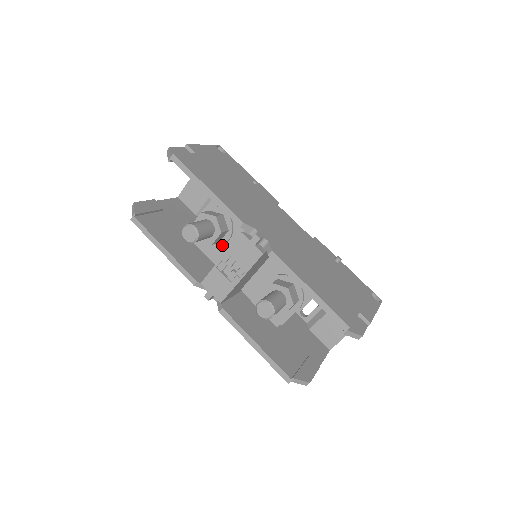
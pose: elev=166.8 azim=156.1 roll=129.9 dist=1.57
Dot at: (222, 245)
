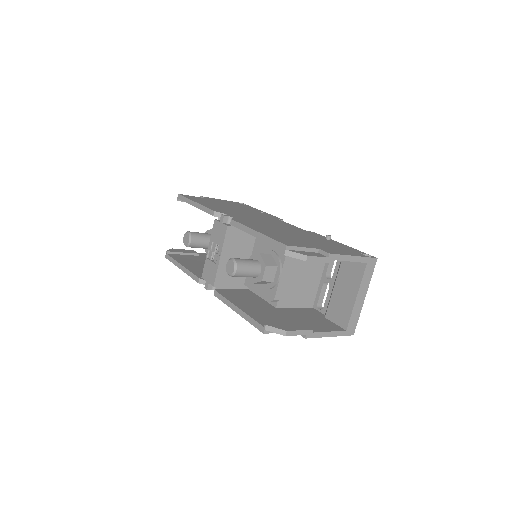
Dot at: occluded
